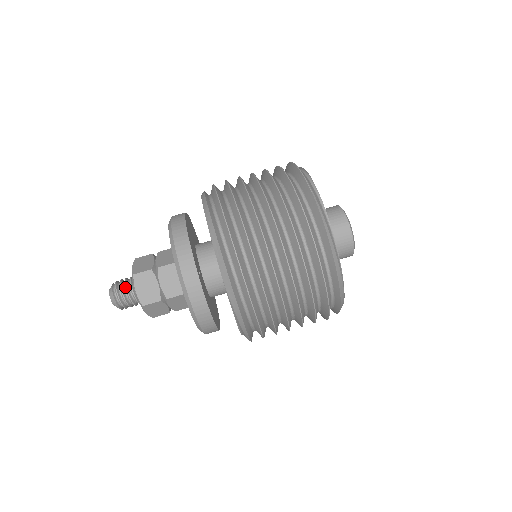
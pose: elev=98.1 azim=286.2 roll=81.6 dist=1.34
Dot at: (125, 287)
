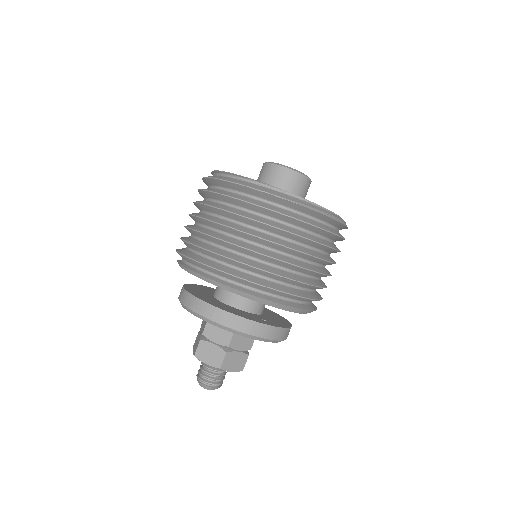
Dot at: (215, 376)
